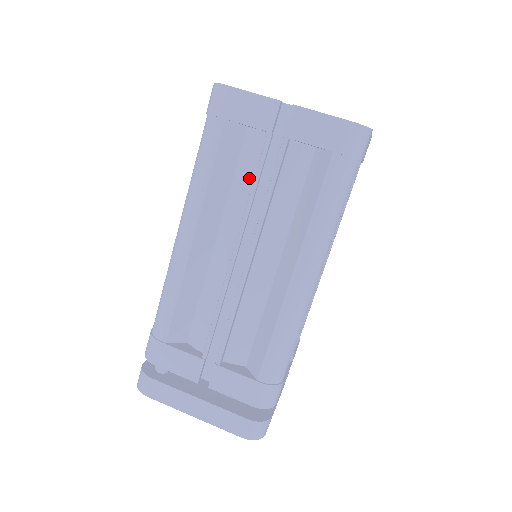
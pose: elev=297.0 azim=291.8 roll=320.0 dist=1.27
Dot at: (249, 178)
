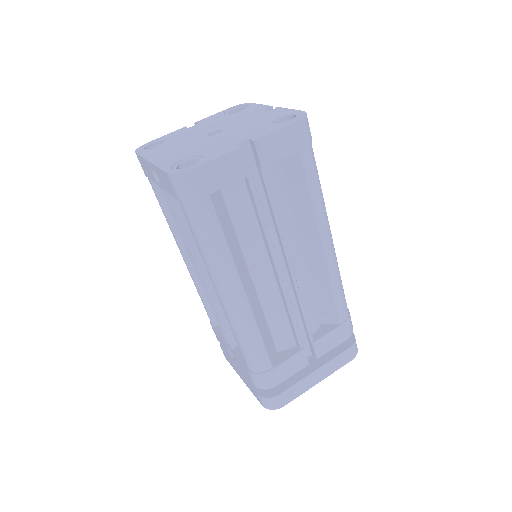
Dot at: (249, 217)
